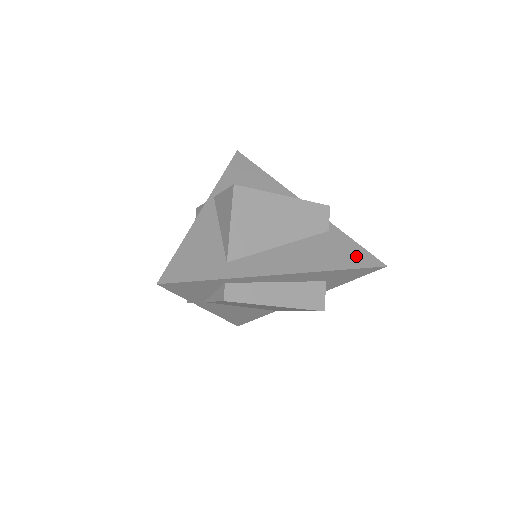
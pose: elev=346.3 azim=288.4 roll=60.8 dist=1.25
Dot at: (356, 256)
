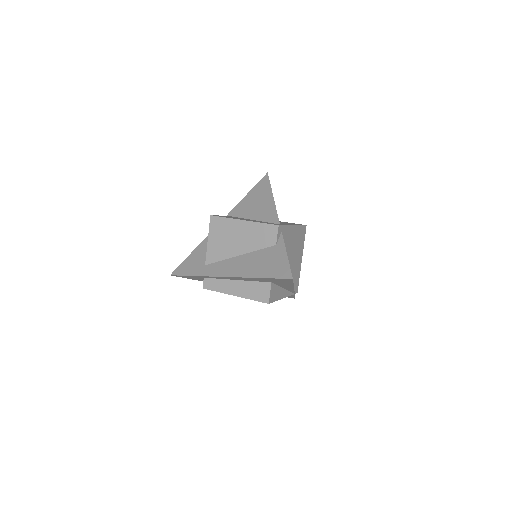
Dot at: (278, 268)
